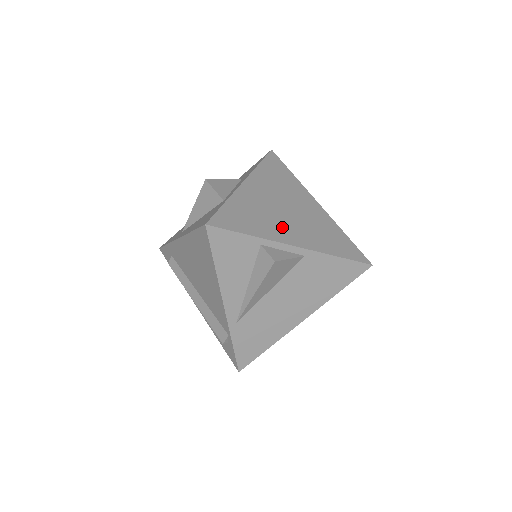
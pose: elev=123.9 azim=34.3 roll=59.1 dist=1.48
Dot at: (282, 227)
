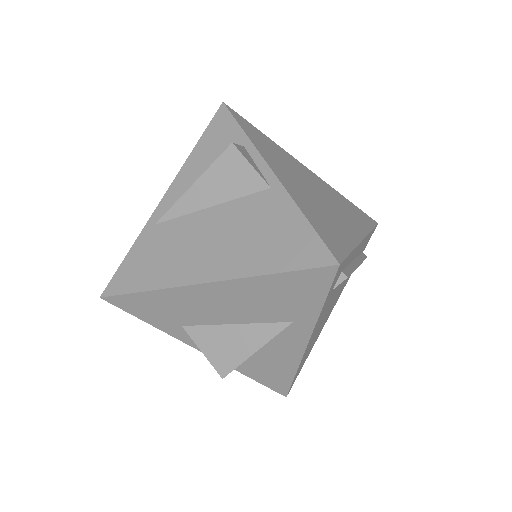
Dot at: (285, 170)
